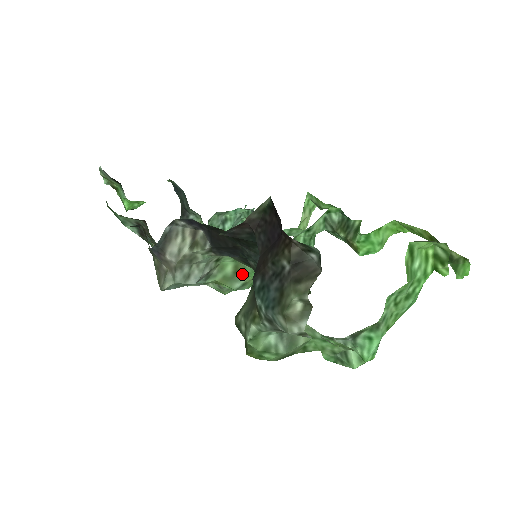
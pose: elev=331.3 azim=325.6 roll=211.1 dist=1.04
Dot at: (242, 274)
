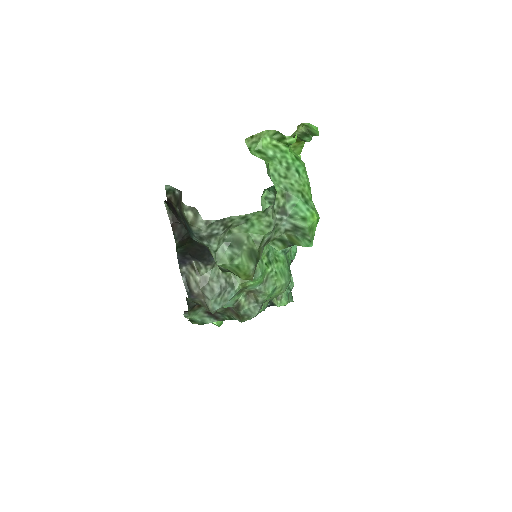
Dot at: occluded
